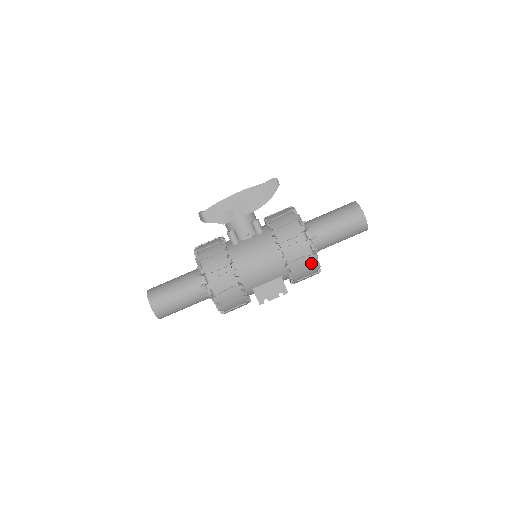
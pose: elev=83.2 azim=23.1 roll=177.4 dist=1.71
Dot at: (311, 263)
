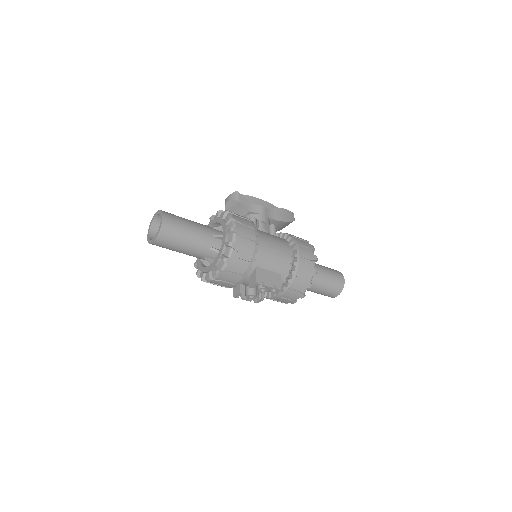
Dot at: (310, 276)
